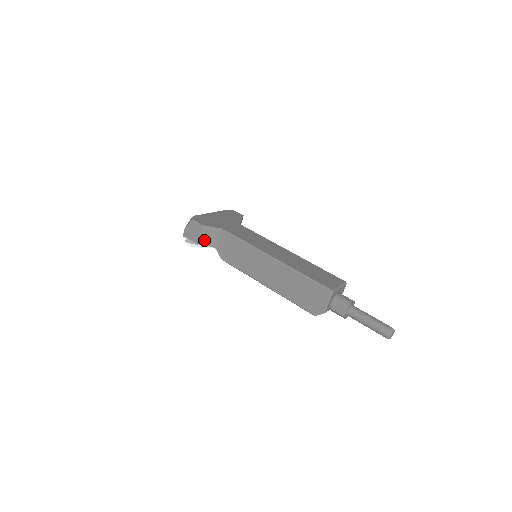
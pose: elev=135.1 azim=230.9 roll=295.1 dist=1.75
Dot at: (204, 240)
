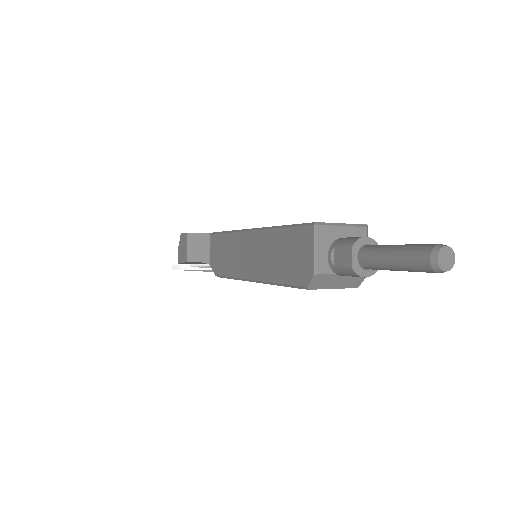
Dot at: (193, 255)
